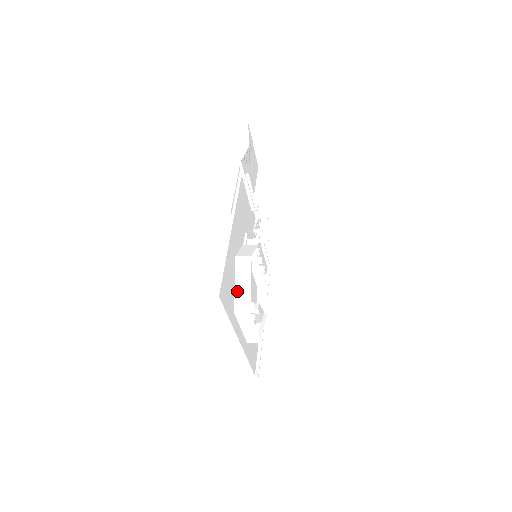
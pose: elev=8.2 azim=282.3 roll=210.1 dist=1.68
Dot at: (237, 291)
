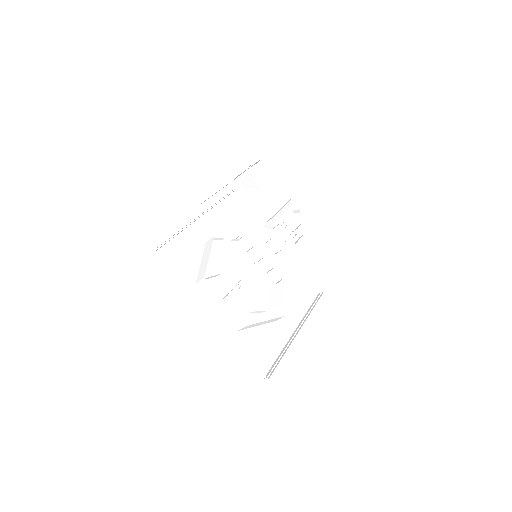
Dot at: (201, 266)
